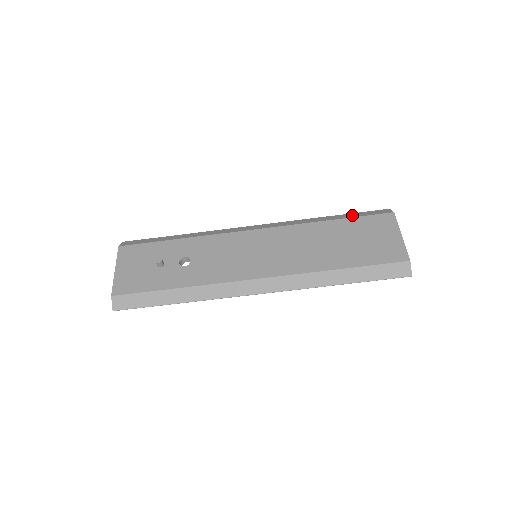
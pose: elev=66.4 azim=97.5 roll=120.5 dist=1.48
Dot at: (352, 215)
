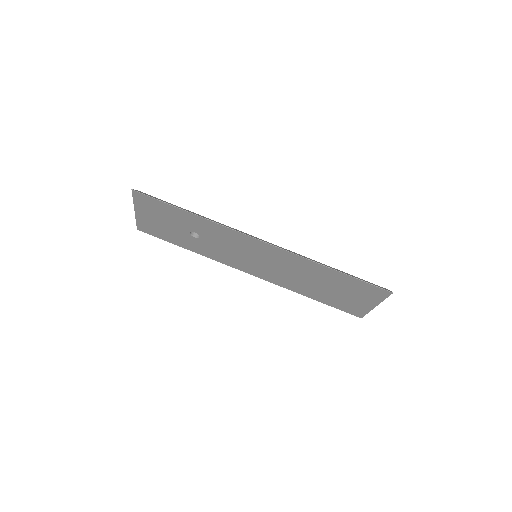
Dot at: occluded
